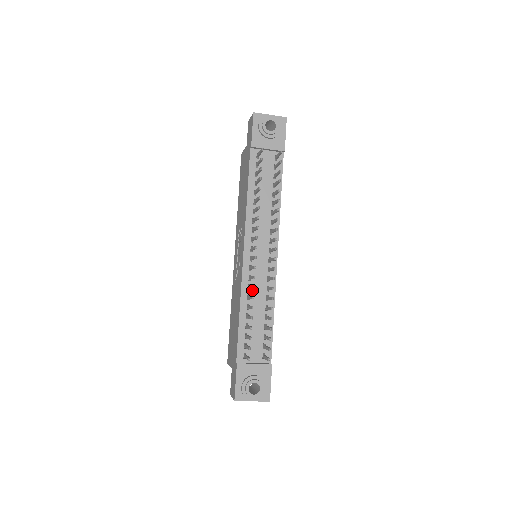
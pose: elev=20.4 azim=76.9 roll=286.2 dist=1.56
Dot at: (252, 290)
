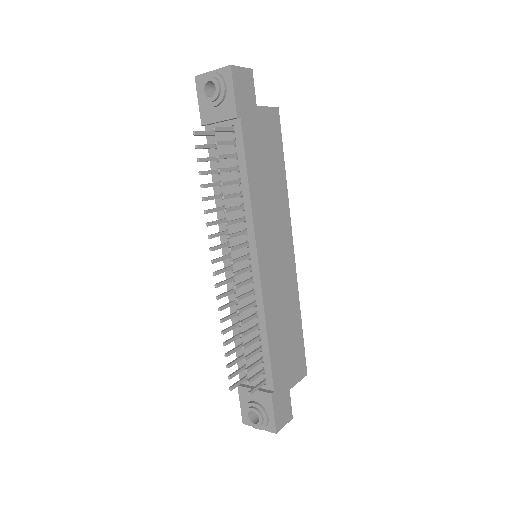
Dot at: (240, 305)
